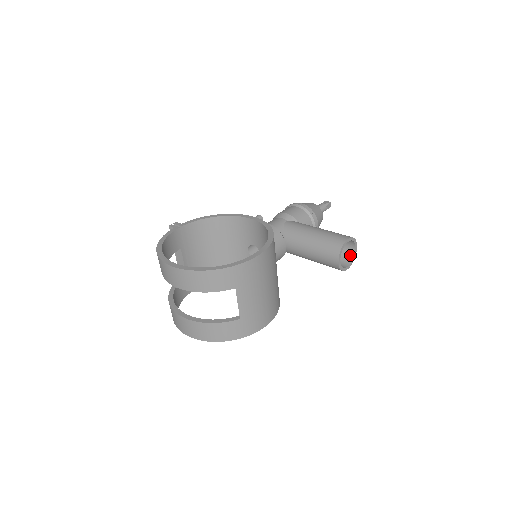
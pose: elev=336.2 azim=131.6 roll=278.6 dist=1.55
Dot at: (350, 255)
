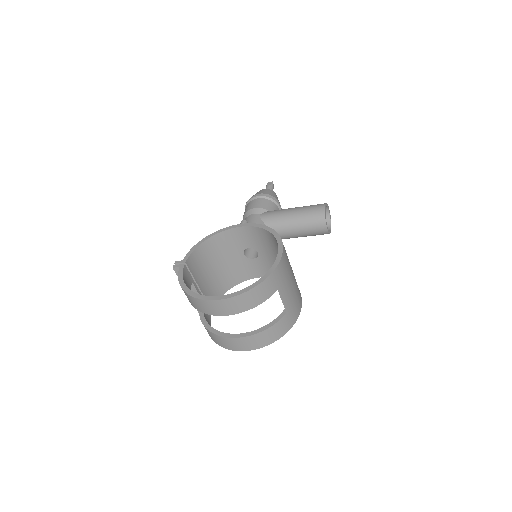
Dot at: (326, 218)
